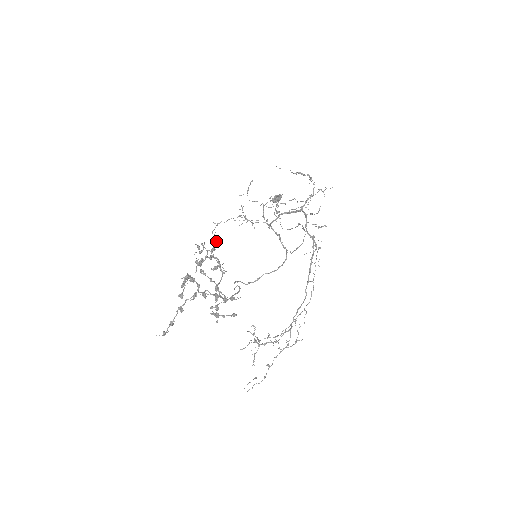
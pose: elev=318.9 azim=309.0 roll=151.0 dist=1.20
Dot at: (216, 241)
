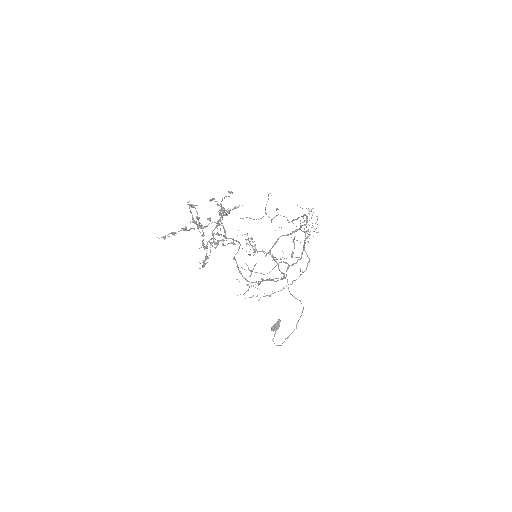
Dot at: (222, 239)
